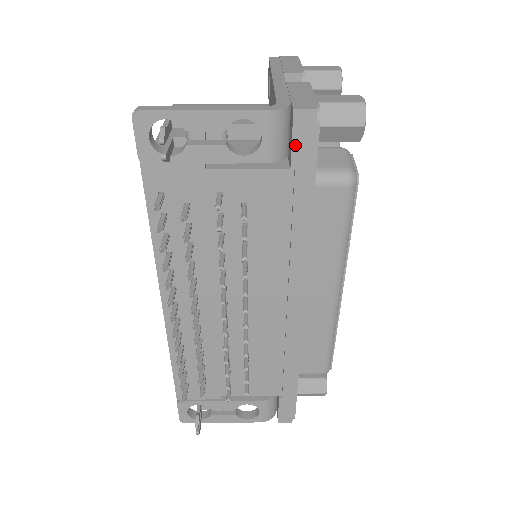
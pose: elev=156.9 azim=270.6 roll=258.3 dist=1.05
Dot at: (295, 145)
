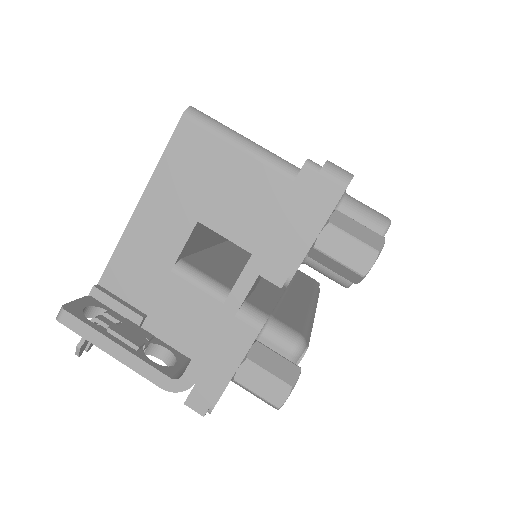
Dot at: occluded
